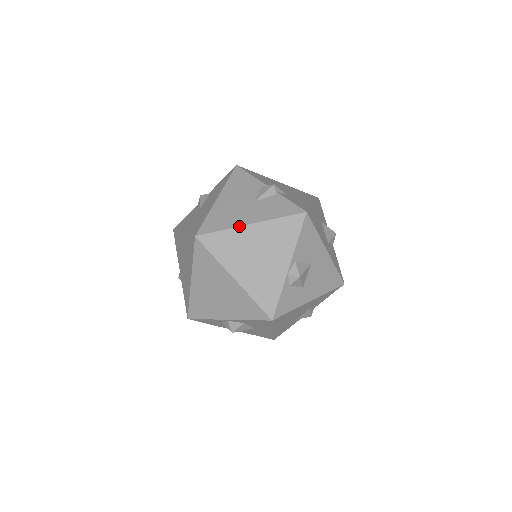
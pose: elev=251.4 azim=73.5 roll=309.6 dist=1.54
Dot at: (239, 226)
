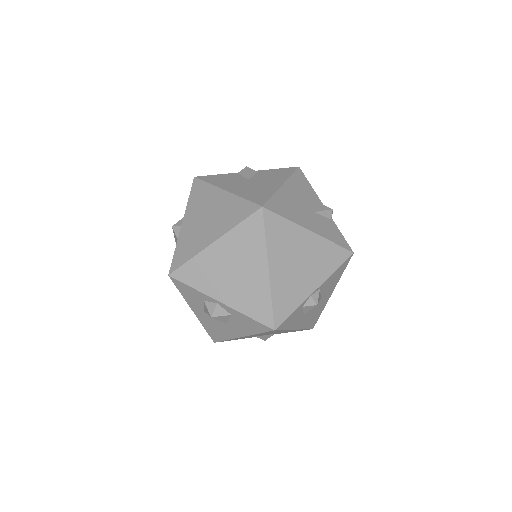
Dot at: (301, 226)
